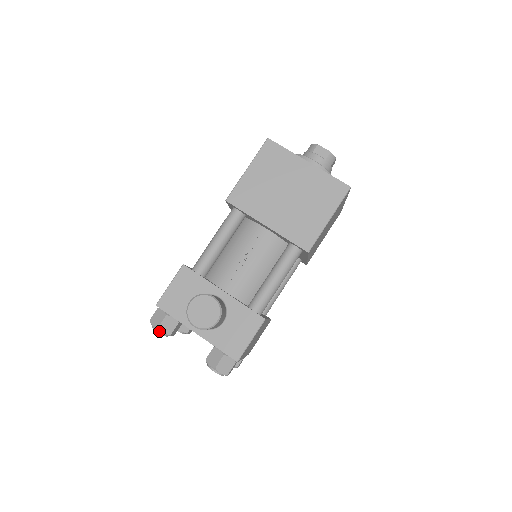
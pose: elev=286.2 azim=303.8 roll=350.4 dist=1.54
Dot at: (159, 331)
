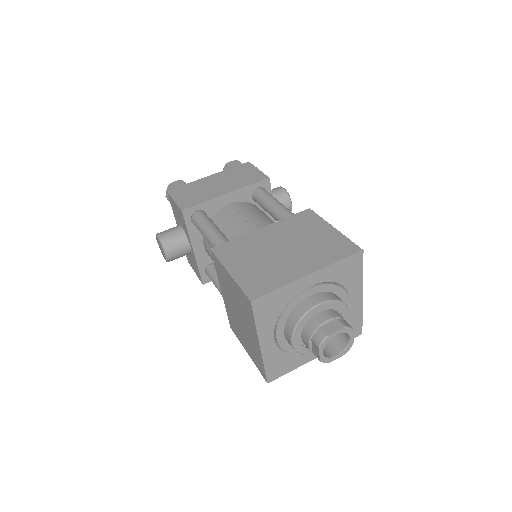
Dot at: occluded
